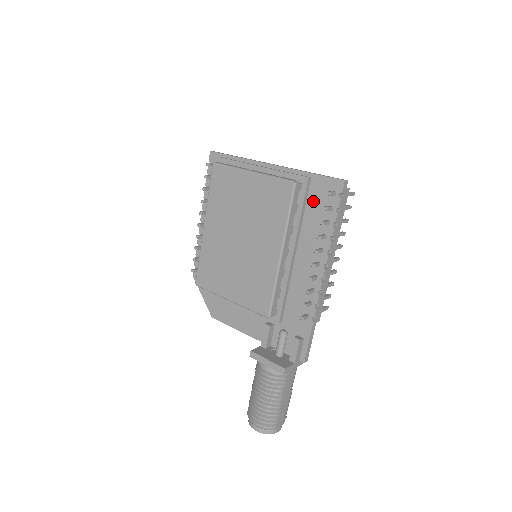
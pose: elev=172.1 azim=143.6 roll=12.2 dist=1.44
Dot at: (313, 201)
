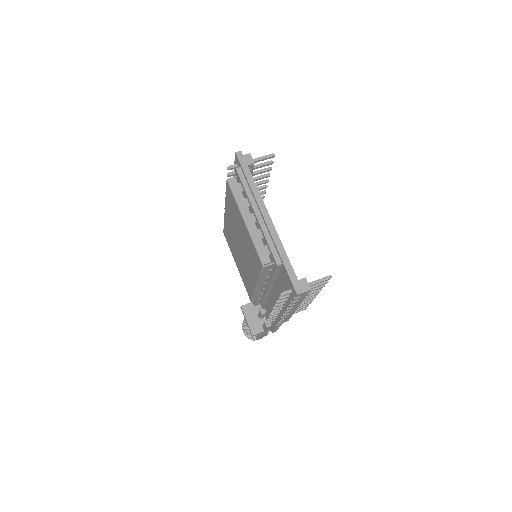
Dot at: (282, 277)
